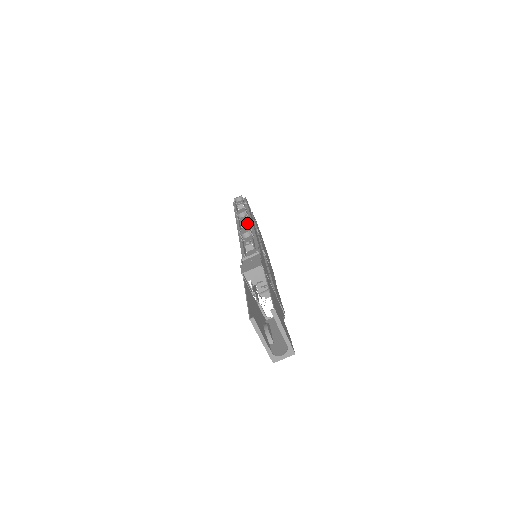
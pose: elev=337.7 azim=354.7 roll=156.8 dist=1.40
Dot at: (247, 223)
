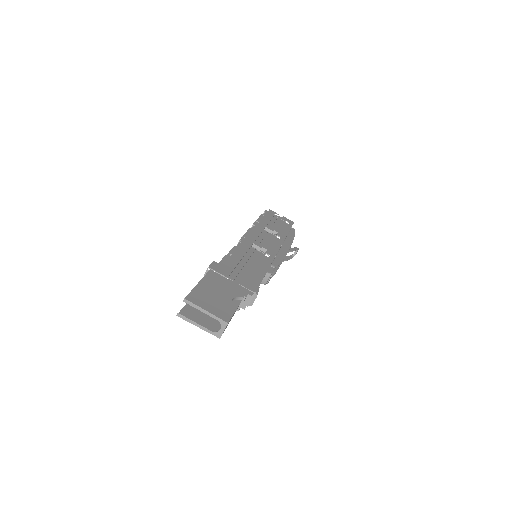
Dot at: occluded
